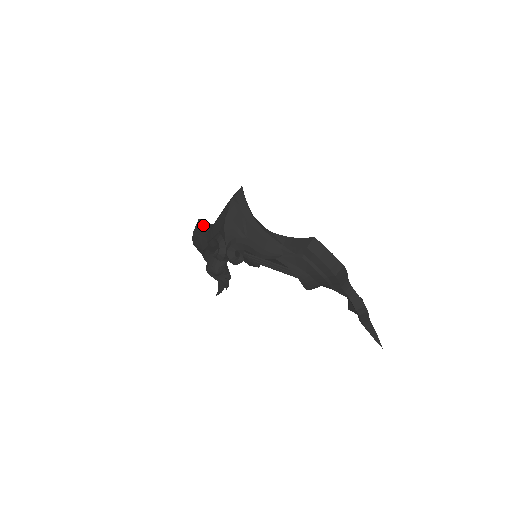
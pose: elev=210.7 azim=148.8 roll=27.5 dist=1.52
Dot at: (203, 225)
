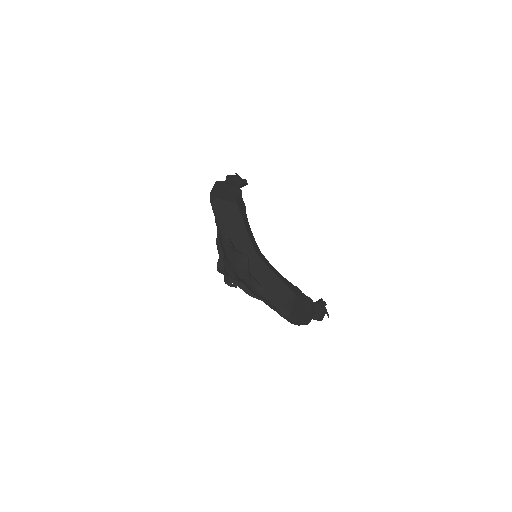
Dot at: (218, 211)
